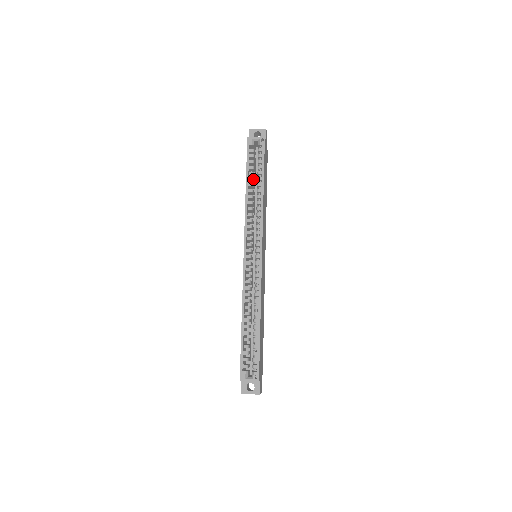
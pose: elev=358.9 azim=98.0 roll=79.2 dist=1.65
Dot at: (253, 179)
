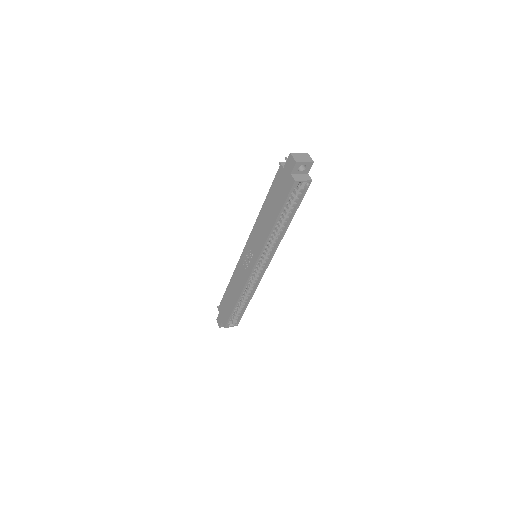
Dot at: (282, 214)
